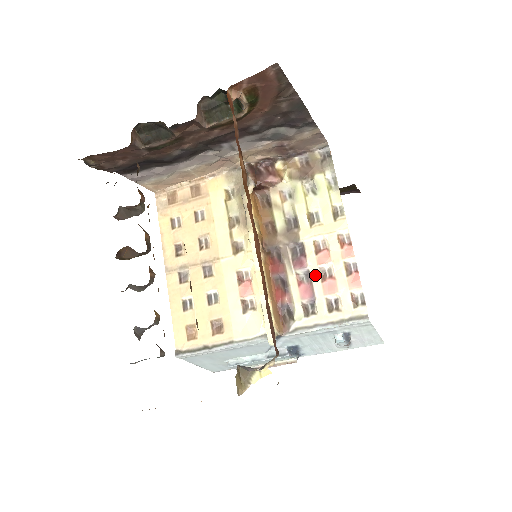
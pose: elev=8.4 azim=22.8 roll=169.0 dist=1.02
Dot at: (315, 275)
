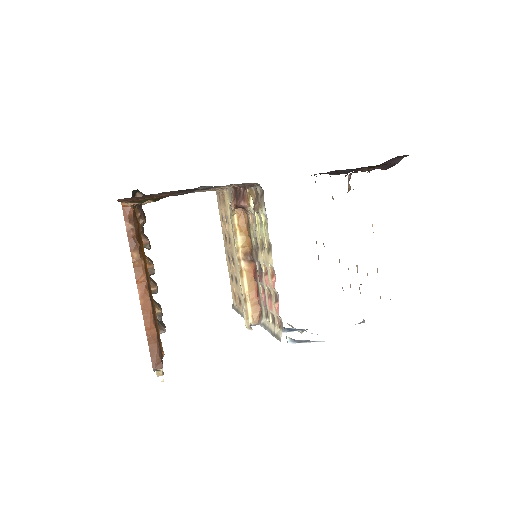
Dot at: (266, 291)
